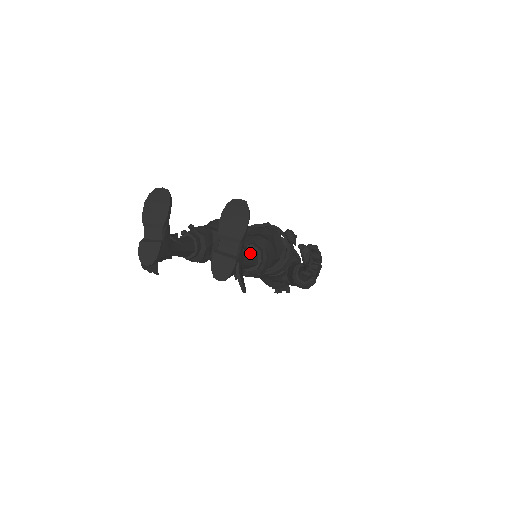
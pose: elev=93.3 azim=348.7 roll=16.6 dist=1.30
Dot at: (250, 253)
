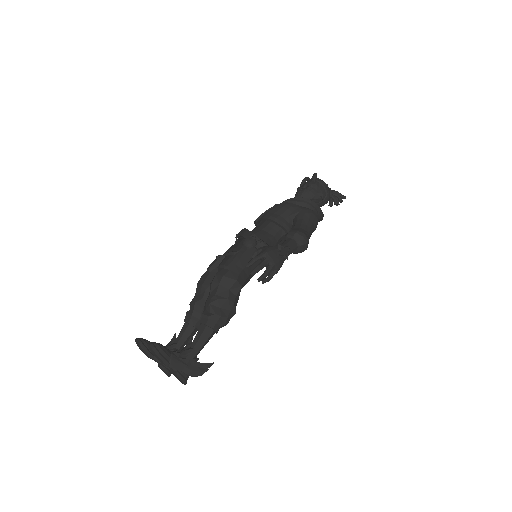
Dot at: (188, 353)
